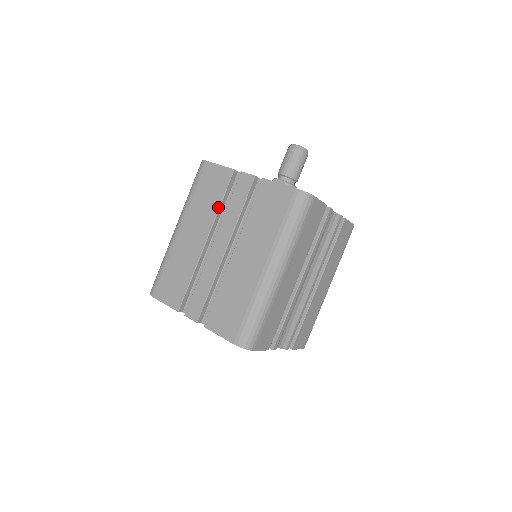
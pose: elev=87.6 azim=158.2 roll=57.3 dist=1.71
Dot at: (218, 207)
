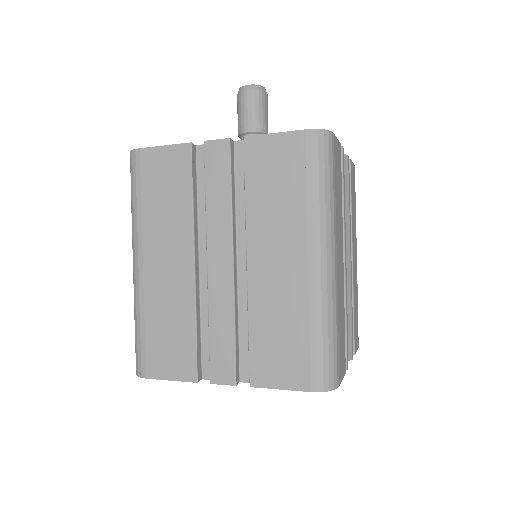
Dot at: (191, 207)
